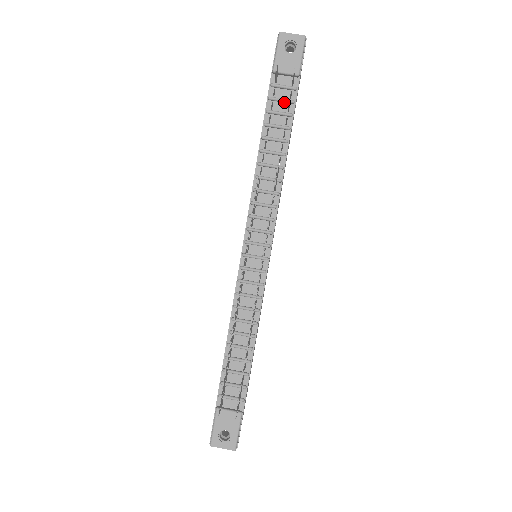
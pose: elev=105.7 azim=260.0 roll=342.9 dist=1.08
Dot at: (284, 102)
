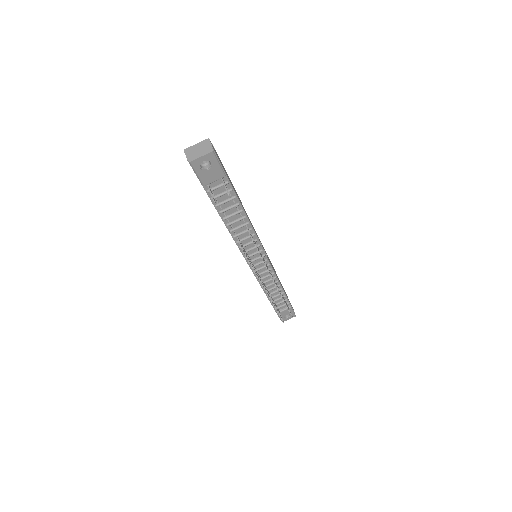
Dot at: (224, 194)
